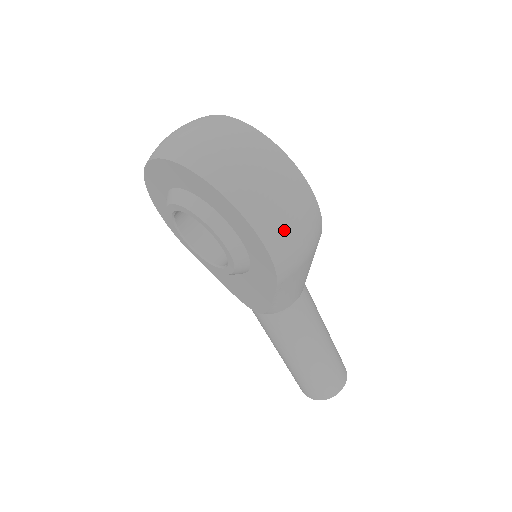
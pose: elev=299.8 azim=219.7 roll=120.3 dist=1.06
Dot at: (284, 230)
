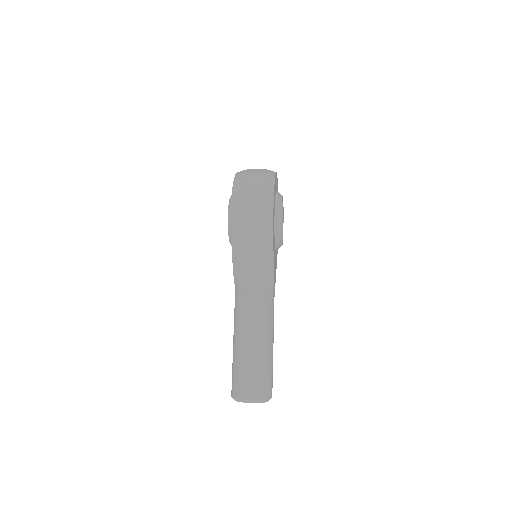
Dot at: (243, 202)
